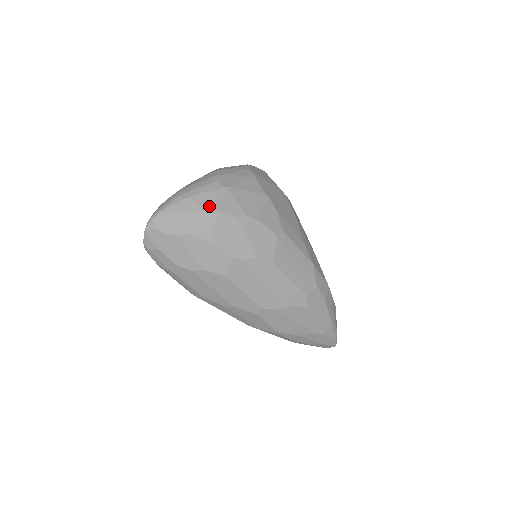
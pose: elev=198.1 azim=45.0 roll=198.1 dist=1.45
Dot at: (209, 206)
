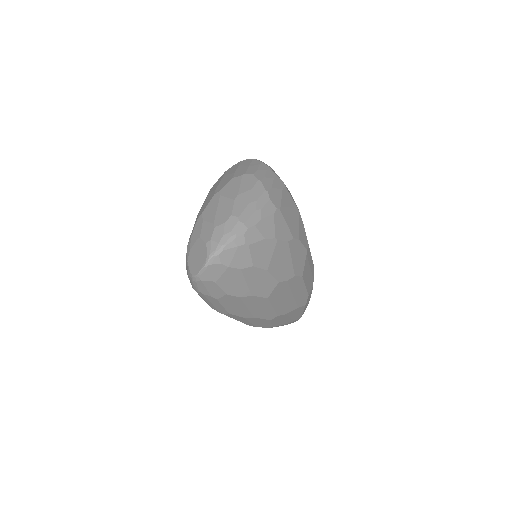
Dot at: (270, 234)
